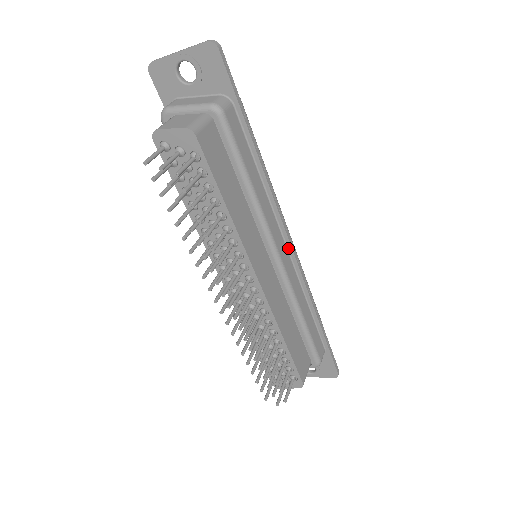
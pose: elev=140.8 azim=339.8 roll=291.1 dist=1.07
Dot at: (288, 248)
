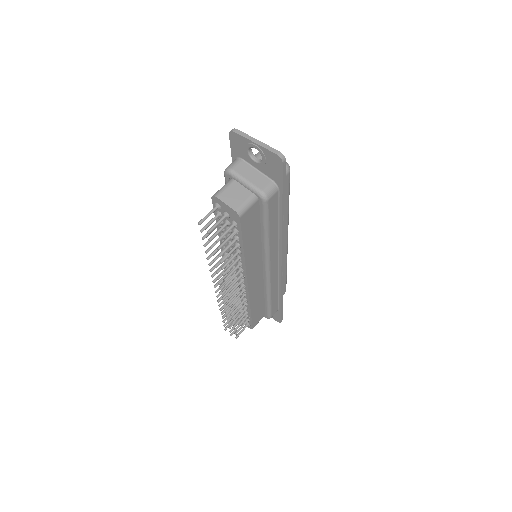
Dot at: (279, 263)
